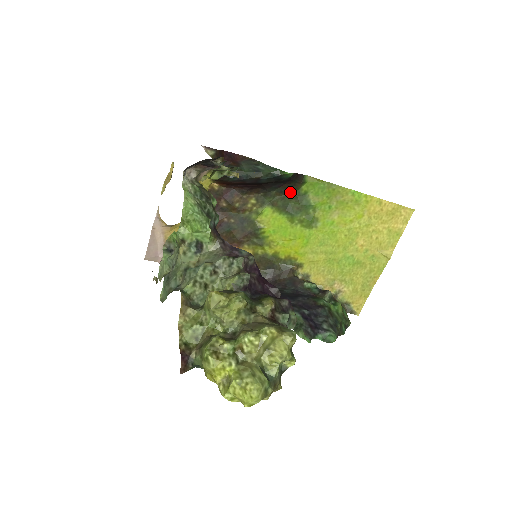
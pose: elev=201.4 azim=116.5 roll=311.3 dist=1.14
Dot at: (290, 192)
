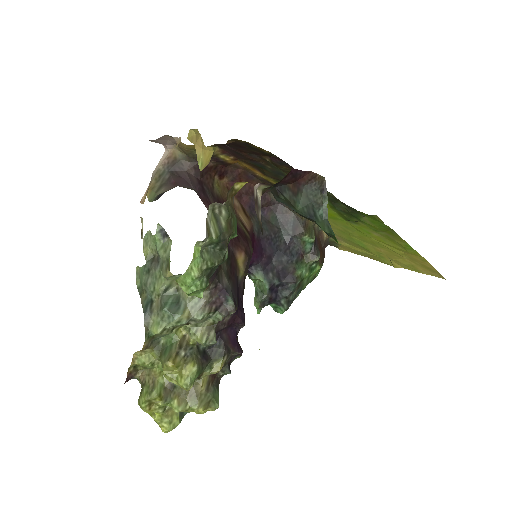
Dot at: occluded
